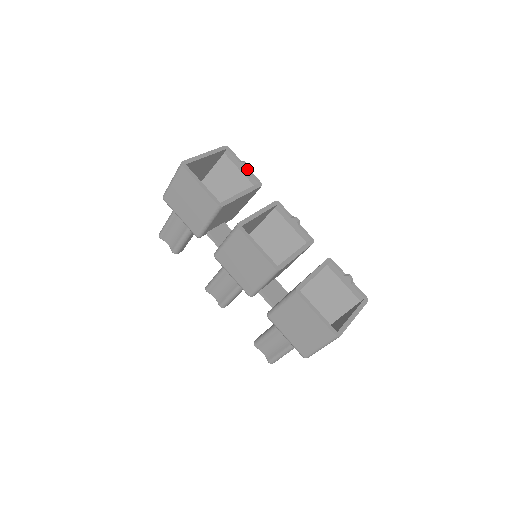
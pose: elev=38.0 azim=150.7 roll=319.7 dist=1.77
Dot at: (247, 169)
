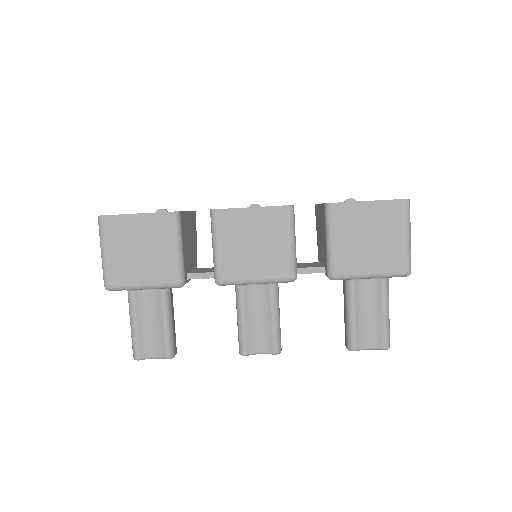
Dot at: occluded
